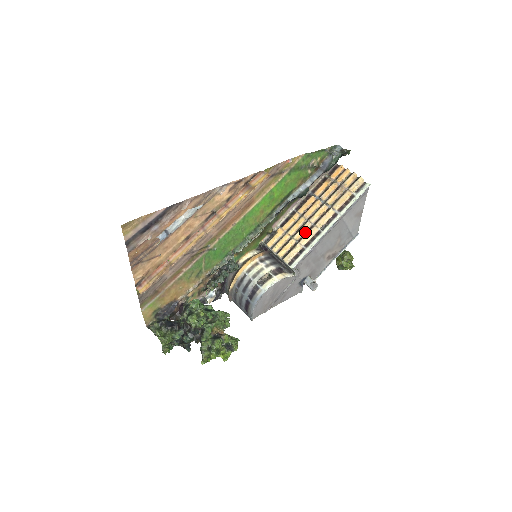
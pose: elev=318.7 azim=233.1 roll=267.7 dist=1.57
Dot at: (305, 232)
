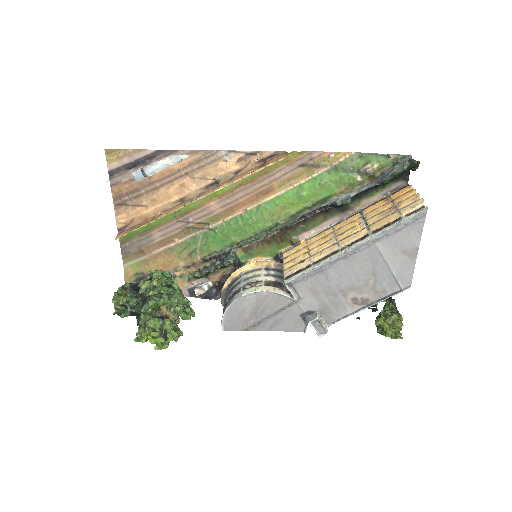
Dot at: (324, 249)
